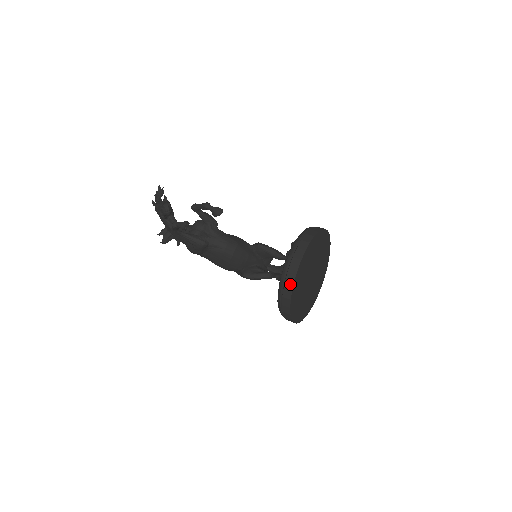
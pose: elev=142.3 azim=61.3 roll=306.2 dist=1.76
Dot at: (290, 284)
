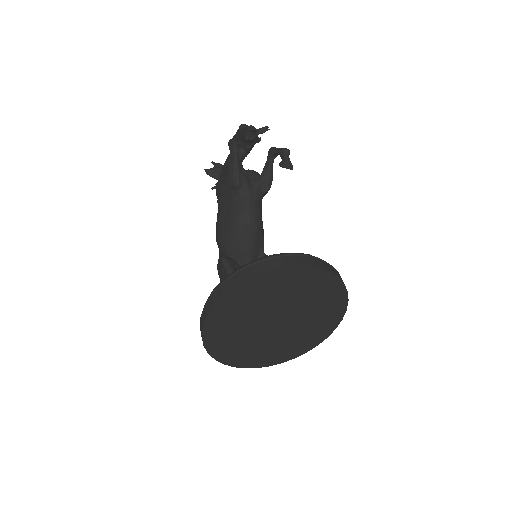
Dot at: (259, 270)
